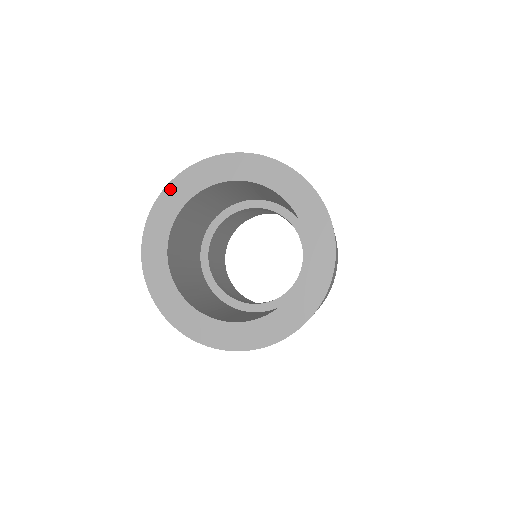
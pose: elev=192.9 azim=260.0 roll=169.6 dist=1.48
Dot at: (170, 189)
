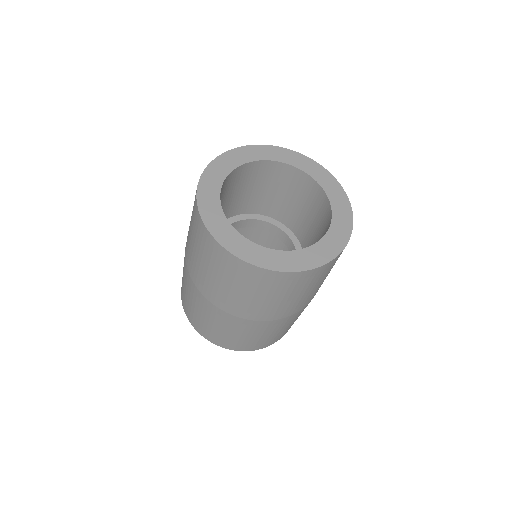
Dot at: (225, 156)
